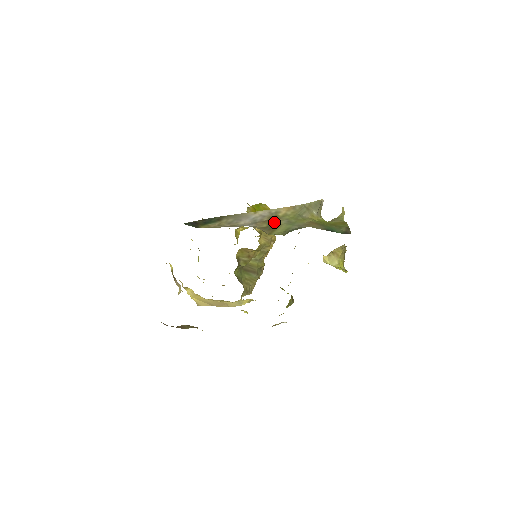
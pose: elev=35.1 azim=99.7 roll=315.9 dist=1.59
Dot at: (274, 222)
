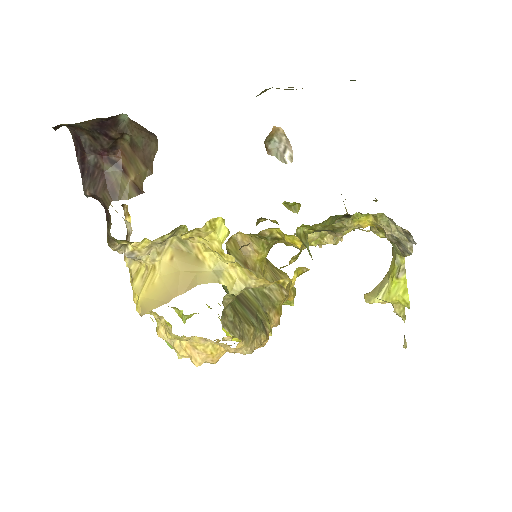
Dot at: occluded
